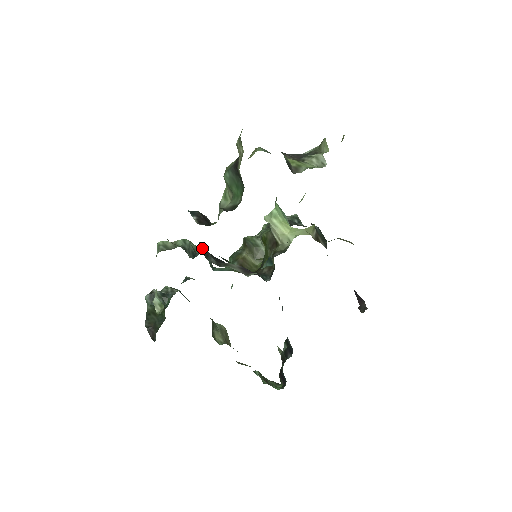
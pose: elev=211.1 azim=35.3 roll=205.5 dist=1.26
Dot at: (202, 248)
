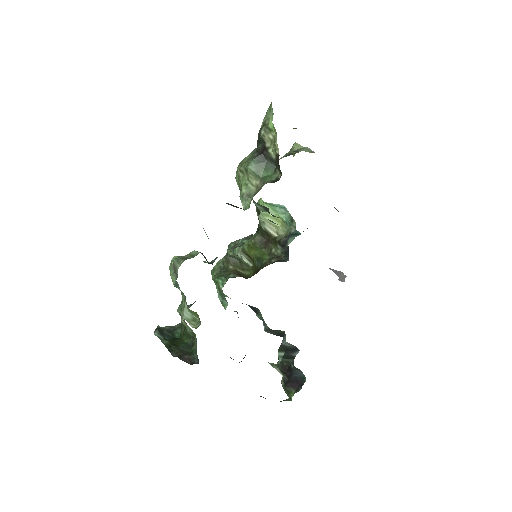
Dot at: occluded
